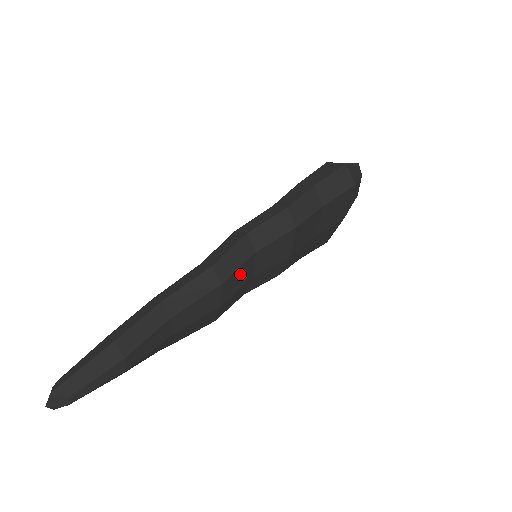
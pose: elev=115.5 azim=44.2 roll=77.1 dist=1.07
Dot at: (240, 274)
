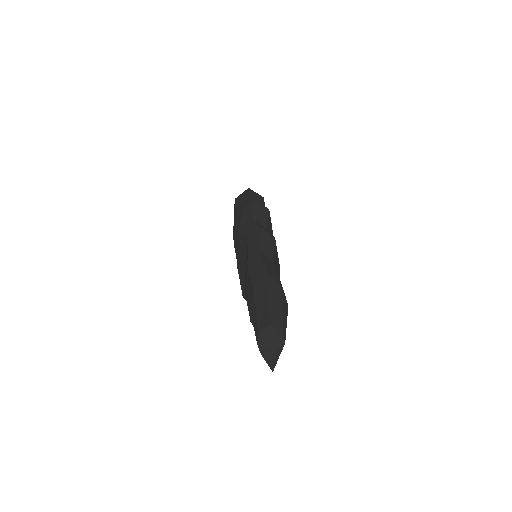
Dot at: occluded
